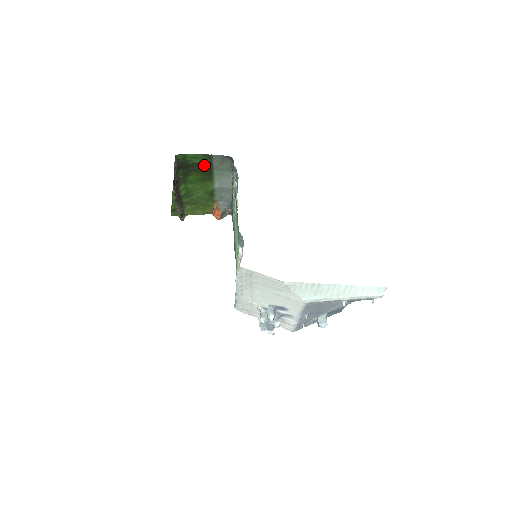
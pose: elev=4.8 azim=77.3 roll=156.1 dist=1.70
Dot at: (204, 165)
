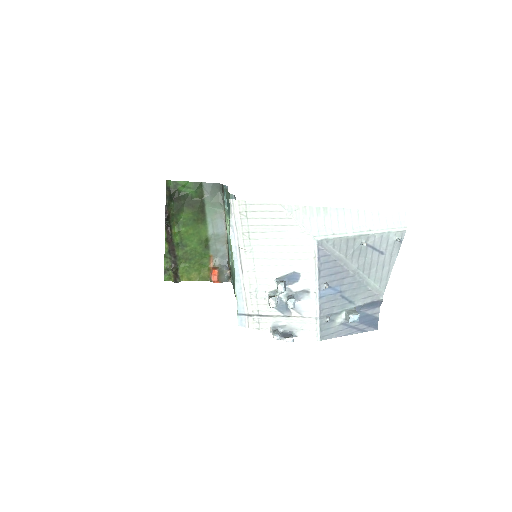
Dot at: (195, 198)
